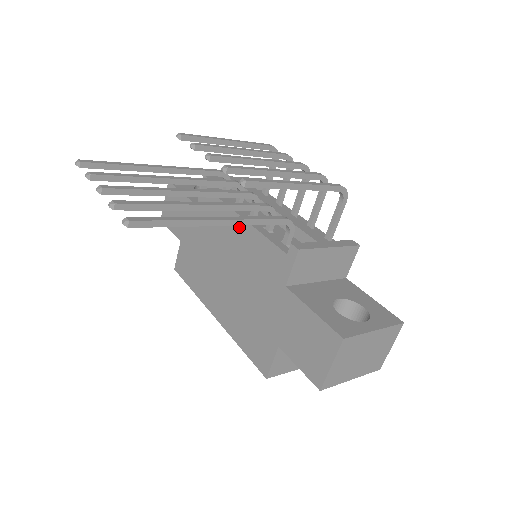
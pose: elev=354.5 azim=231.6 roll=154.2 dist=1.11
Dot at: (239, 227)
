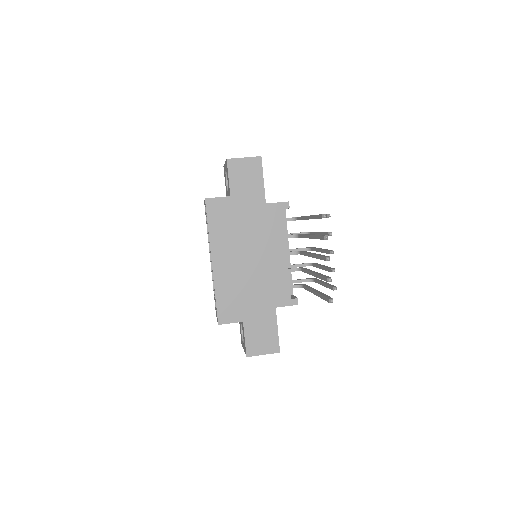
Dot at: (281, 255)
